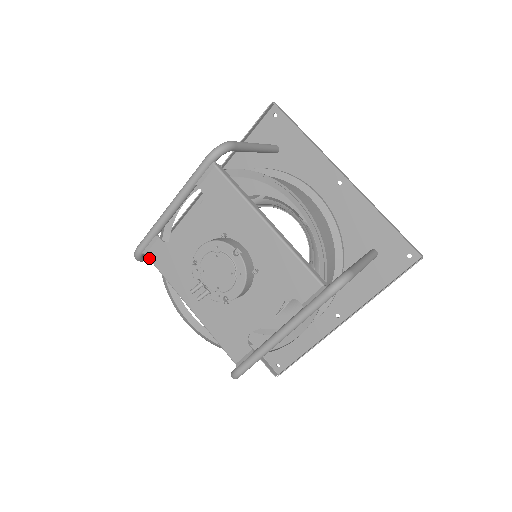
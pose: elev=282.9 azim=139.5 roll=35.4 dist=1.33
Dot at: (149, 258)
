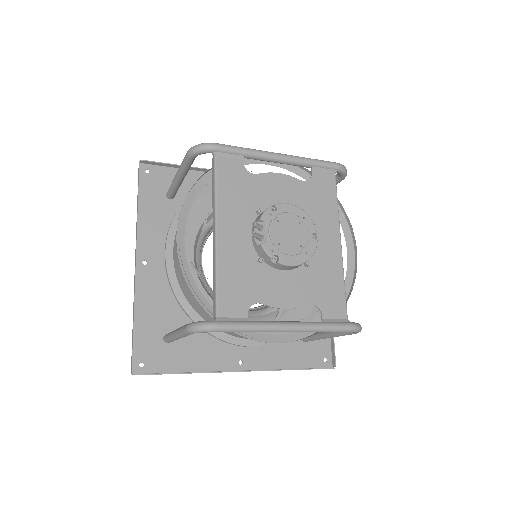
Dot at: (217, 161)
